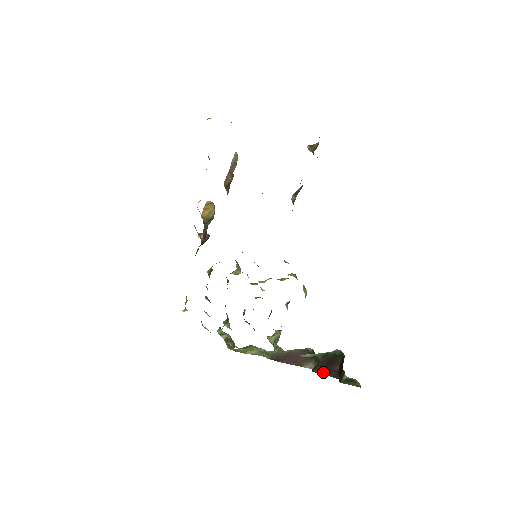
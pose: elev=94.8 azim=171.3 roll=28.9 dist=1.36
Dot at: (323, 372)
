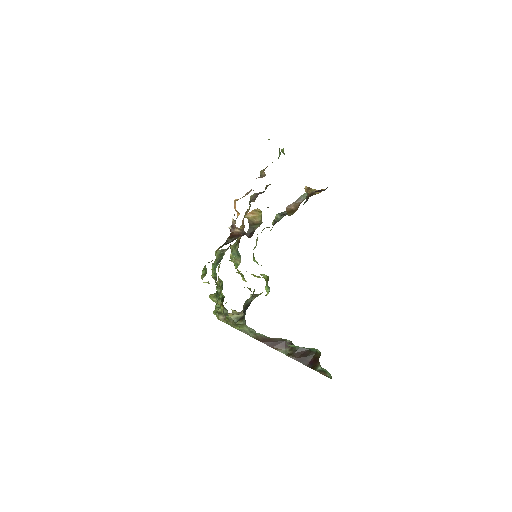
Dot at: (297, 359)
